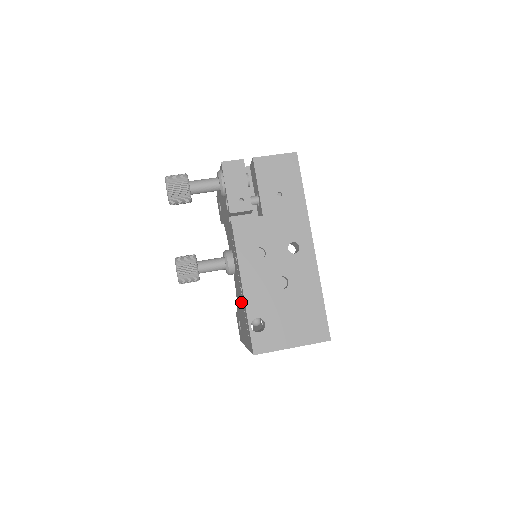
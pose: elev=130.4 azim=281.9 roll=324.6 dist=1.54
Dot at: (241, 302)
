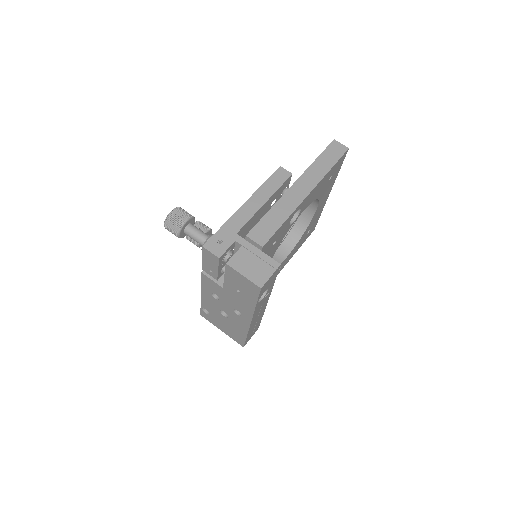
Dot at: occluded
